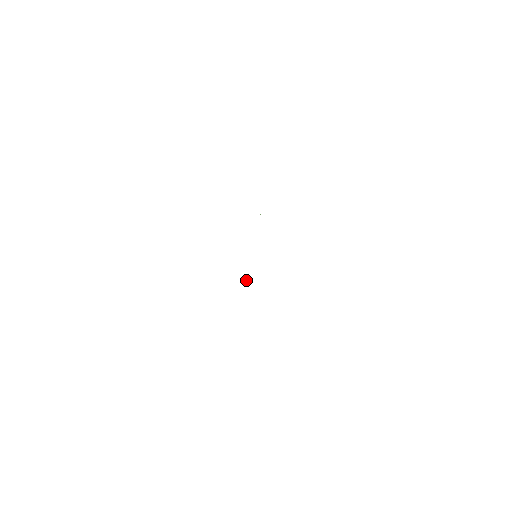
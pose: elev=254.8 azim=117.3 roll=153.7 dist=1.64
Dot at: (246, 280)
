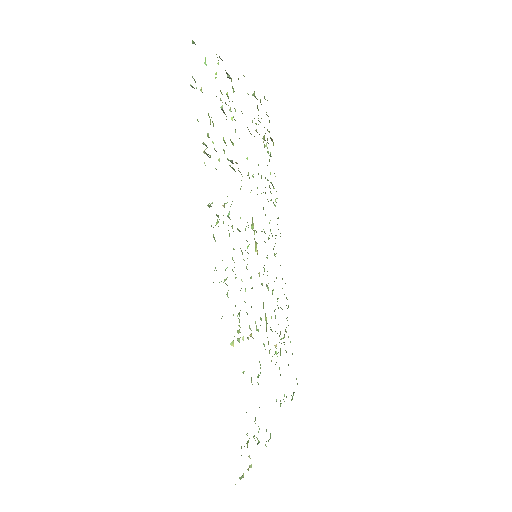
Dot at: occluded
